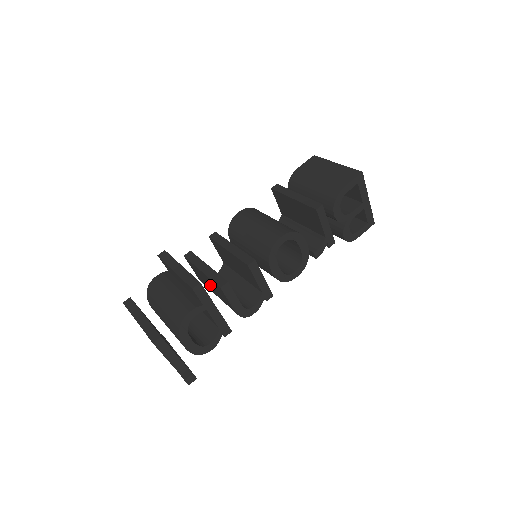
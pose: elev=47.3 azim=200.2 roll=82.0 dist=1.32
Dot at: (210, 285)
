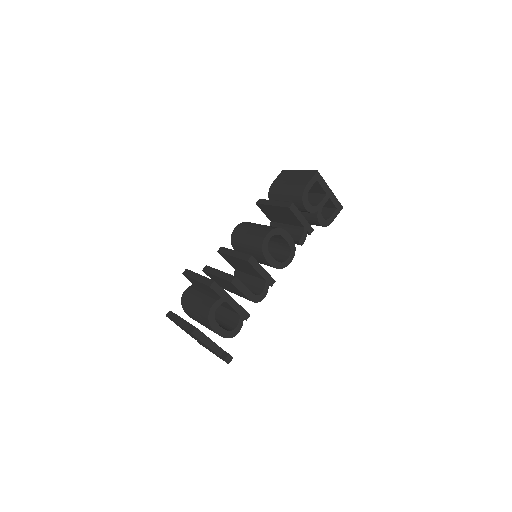
Dot at: (226, 286)
